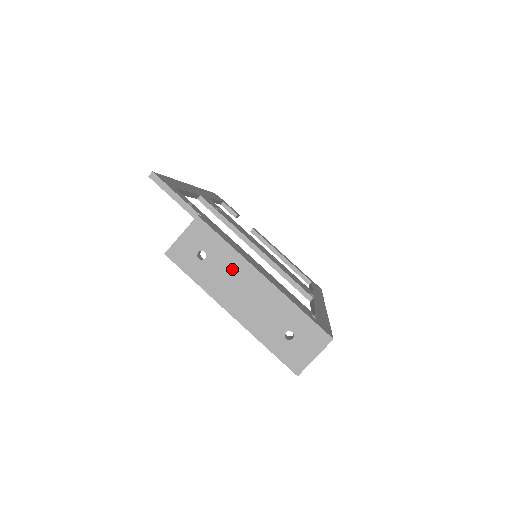
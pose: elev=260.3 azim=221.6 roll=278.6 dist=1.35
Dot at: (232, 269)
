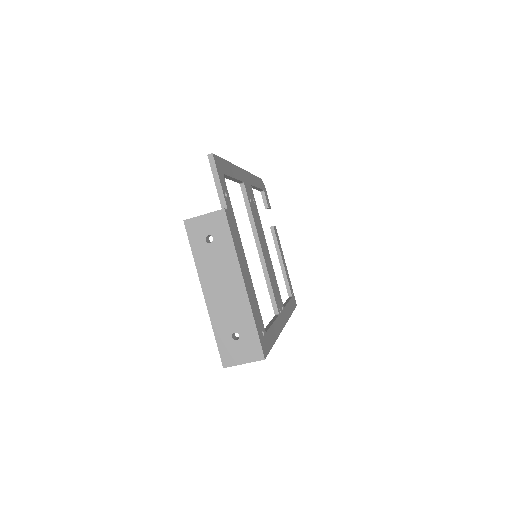
Dot at: (225, 263)
